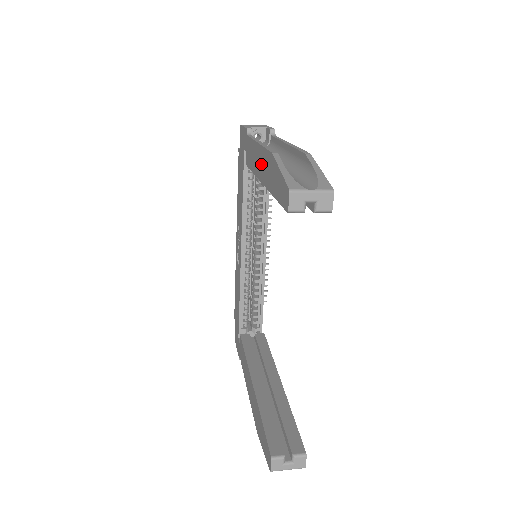
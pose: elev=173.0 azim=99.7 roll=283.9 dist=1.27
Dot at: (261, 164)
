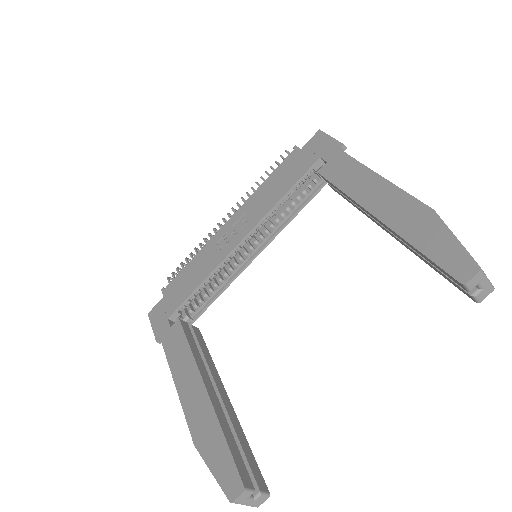
Dot at: (385, 200)
